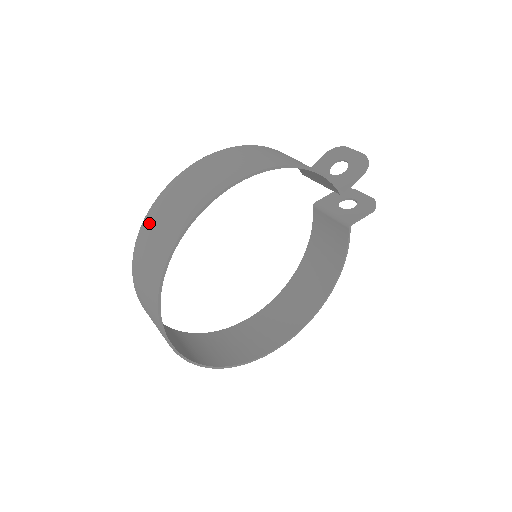
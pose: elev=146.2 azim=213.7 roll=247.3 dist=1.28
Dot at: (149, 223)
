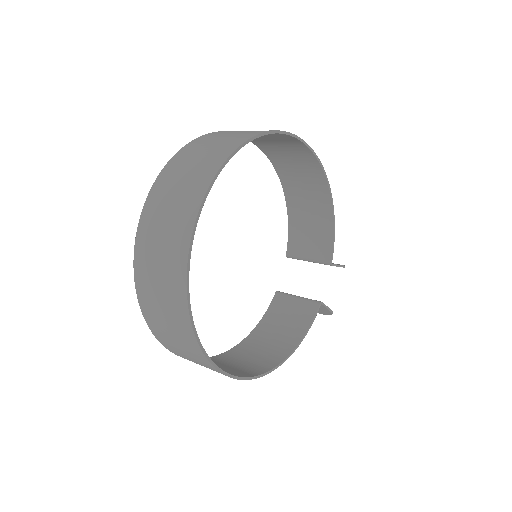
Dot at: (227, 131)
